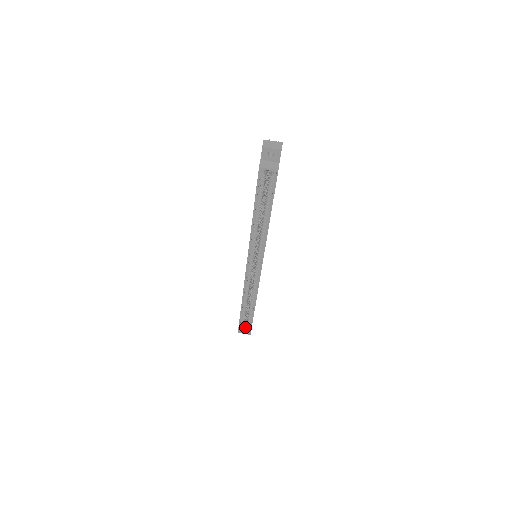
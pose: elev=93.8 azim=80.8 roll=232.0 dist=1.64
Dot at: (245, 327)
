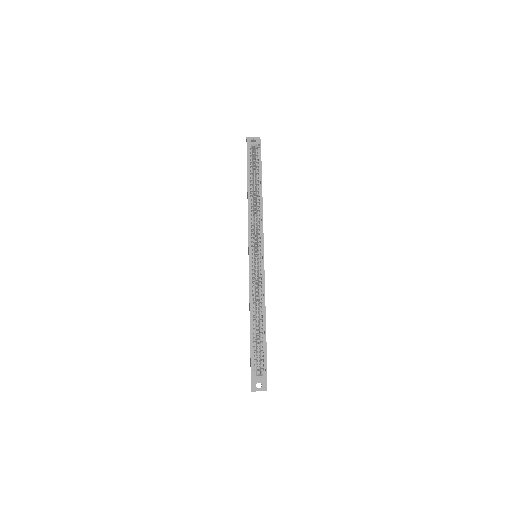
Dot at: (259, 374)
